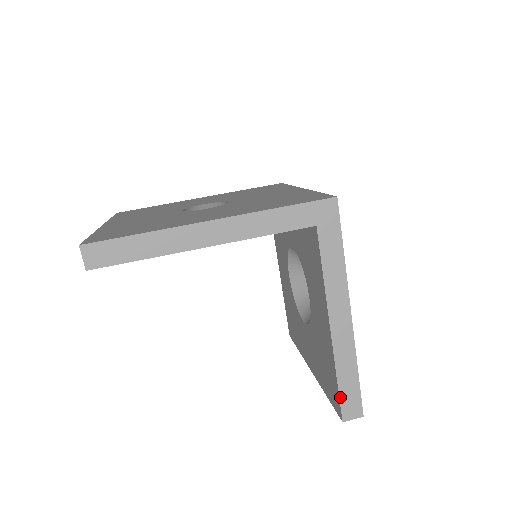
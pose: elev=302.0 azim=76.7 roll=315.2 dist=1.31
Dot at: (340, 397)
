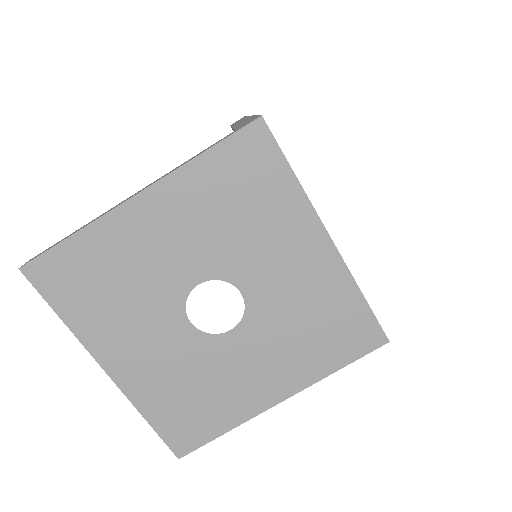
Dot at: occluded
